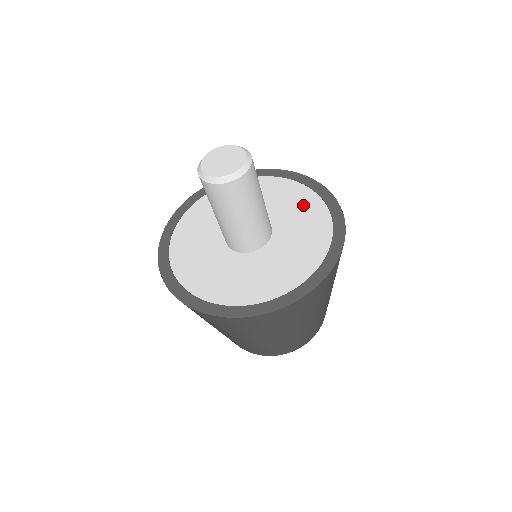
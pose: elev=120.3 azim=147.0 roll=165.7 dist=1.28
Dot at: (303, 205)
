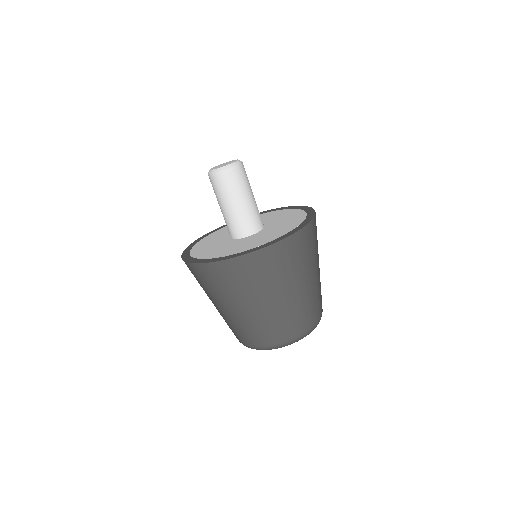
Dot at: (275, 214)
